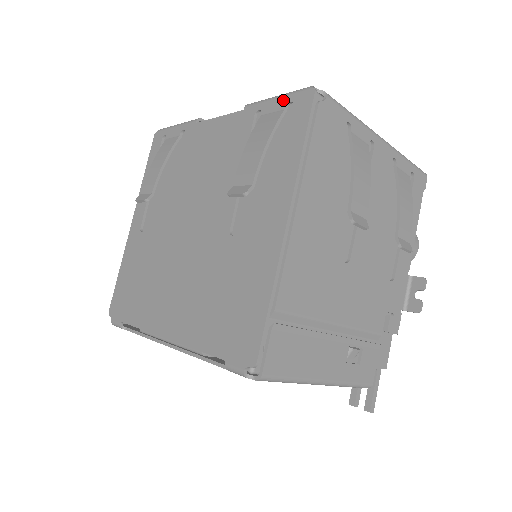
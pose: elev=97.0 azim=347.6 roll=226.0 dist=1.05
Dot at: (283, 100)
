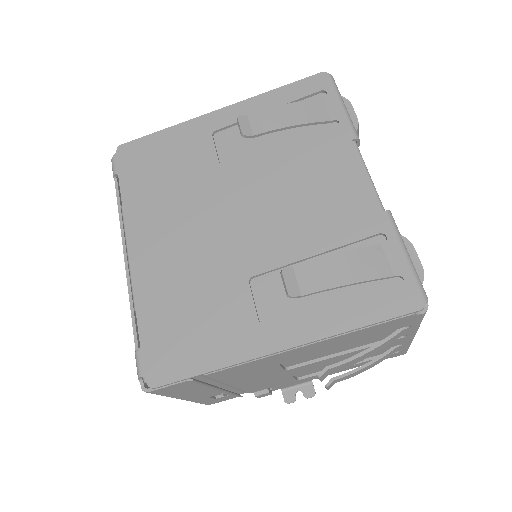
Dot at: (404, 268)
